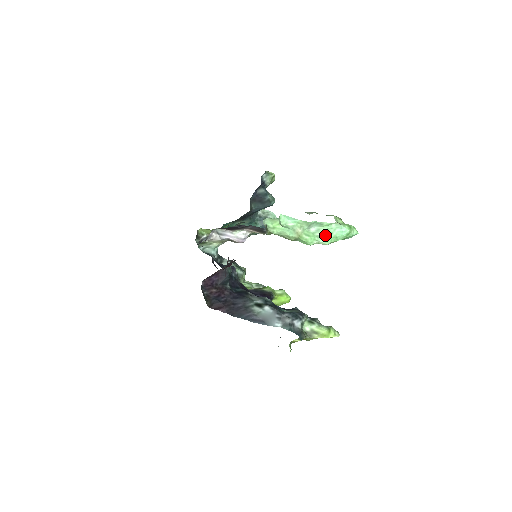
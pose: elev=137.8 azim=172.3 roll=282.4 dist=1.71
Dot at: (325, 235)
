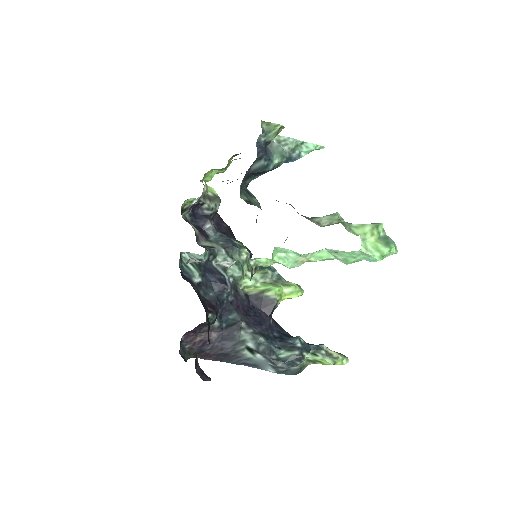
Dot at: (344, 258)
